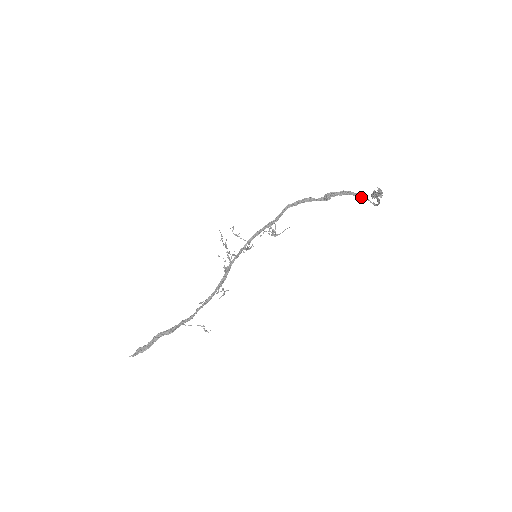
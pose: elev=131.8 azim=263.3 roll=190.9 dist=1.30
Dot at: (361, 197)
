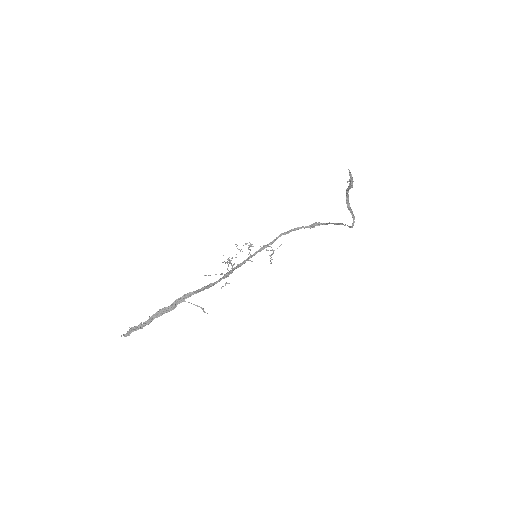
Dot at: (339, 223)
